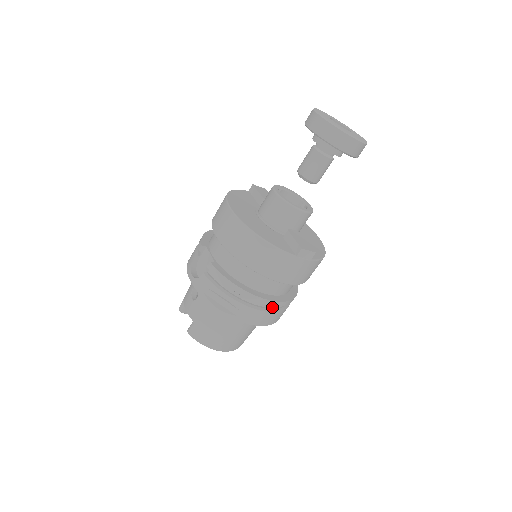
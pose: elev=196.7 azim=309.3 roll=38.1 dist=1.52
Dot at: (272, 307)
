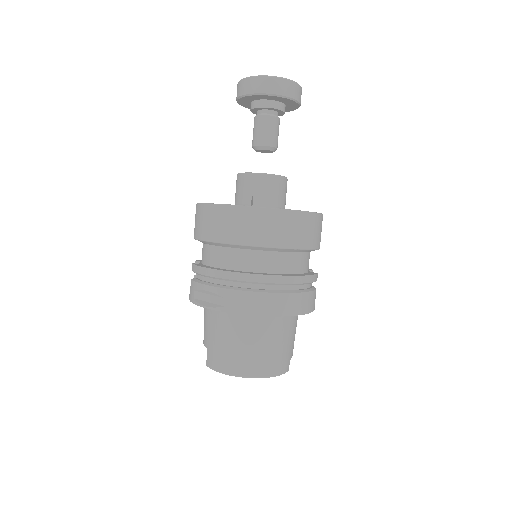
Dot at: (268, 289)
